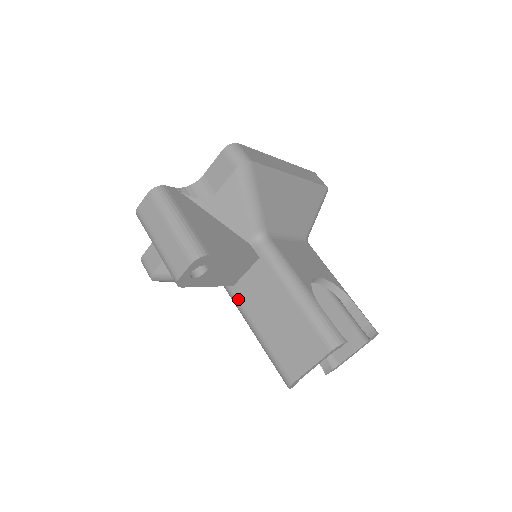
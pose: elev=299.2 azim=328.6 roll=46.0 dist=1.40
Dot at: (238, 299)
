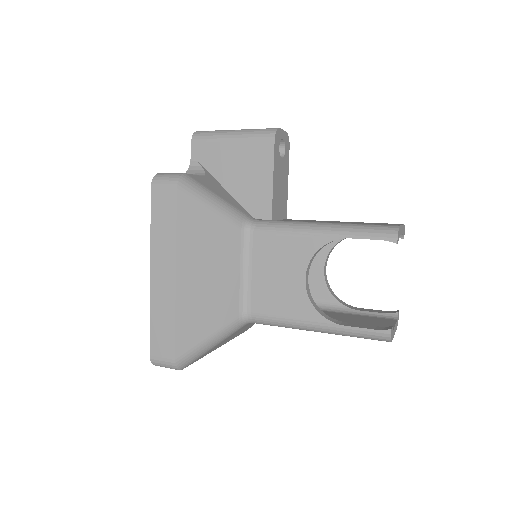
Dot at: (285, 220)
